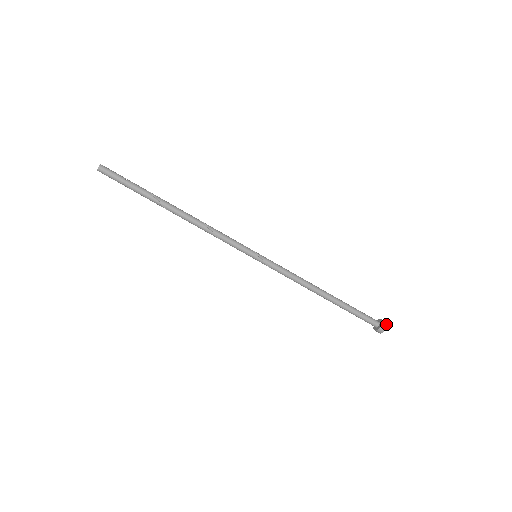
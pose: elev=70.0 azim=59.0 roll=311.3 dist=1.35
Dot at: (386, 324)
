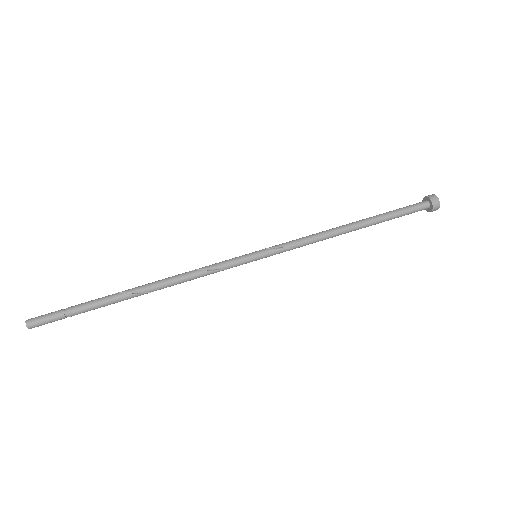
Dot at: occluded
